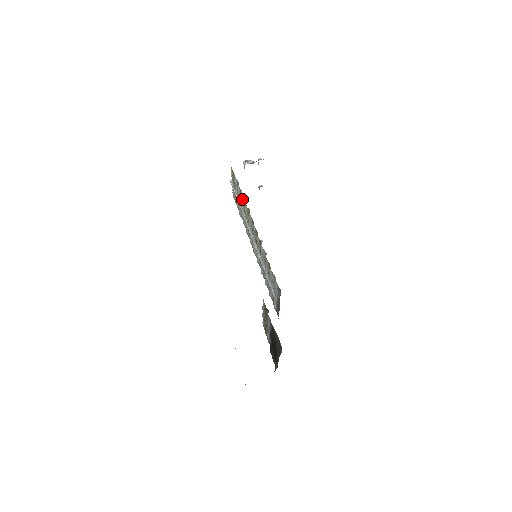
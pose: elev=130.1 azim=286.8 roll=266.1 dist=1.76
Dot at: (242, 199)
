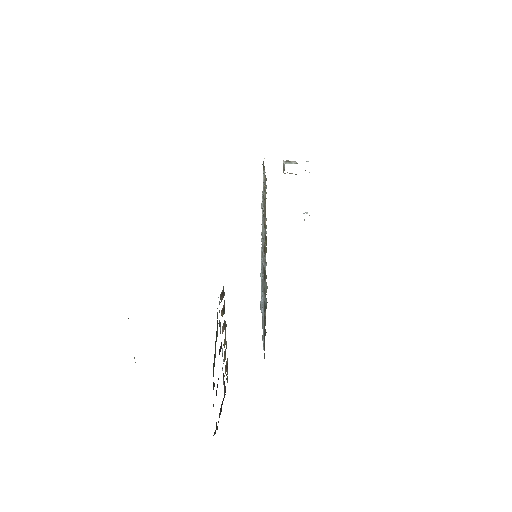
Dot at: occluded
